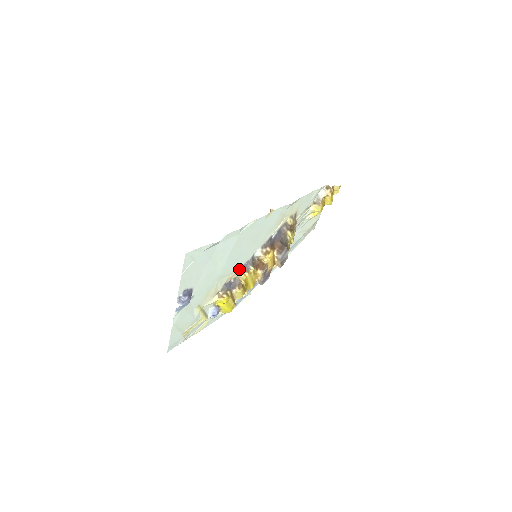
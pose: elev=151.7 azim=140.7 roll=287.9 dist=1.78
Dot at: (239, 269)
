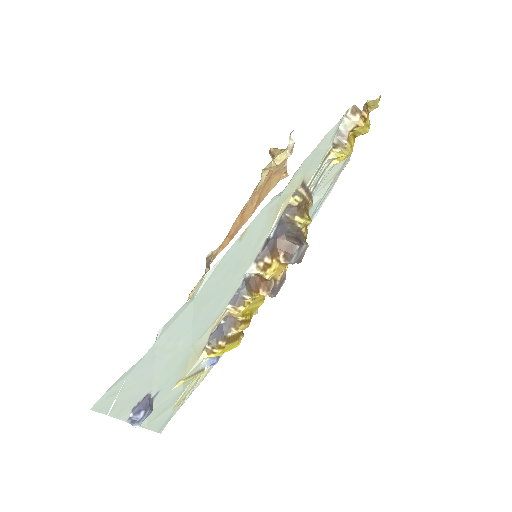
Dot at: (227, 306)
